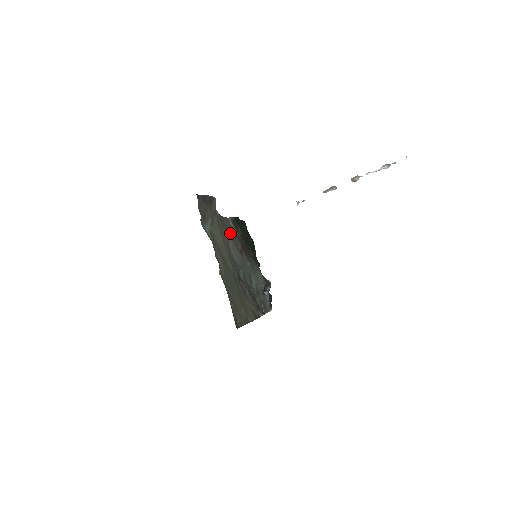
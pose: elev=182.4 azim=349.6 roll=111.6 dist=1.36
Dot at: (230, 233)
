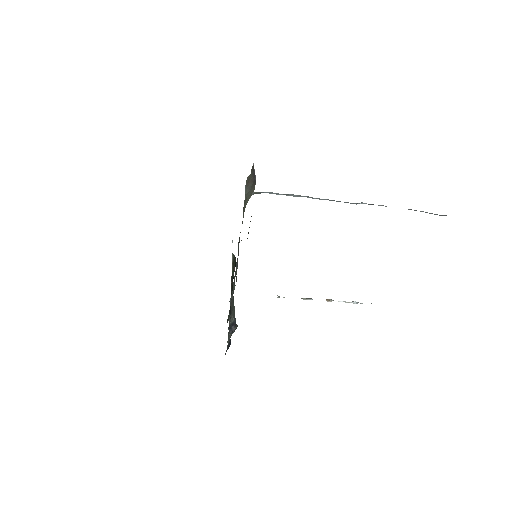
Dot at: occluded
